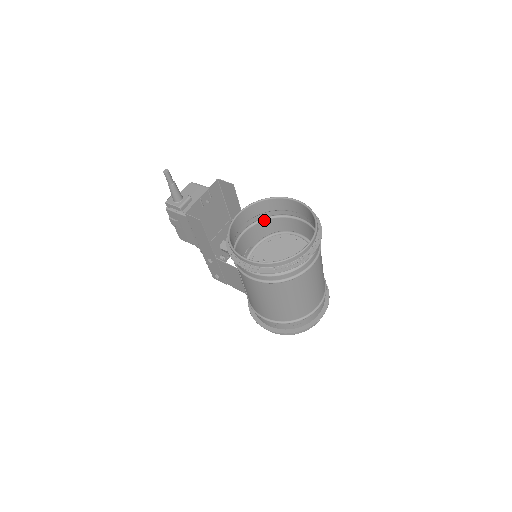
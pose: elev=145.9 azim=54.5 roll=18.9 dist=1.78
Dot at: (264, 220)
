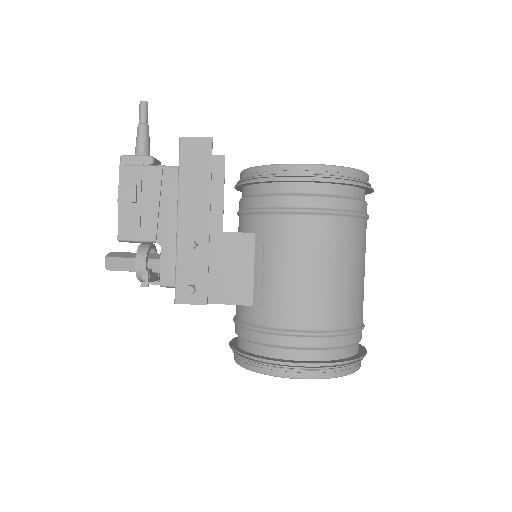
Dot at: occluded
